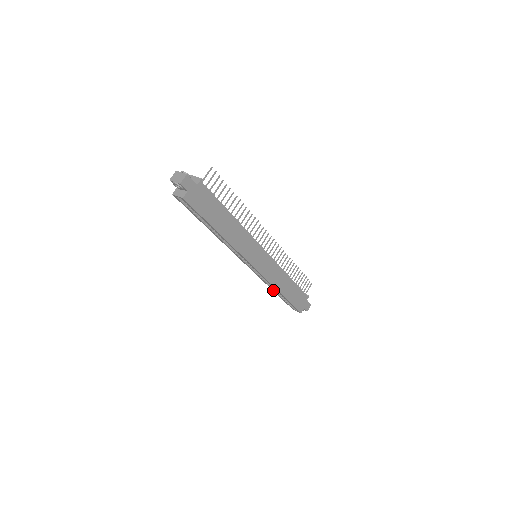
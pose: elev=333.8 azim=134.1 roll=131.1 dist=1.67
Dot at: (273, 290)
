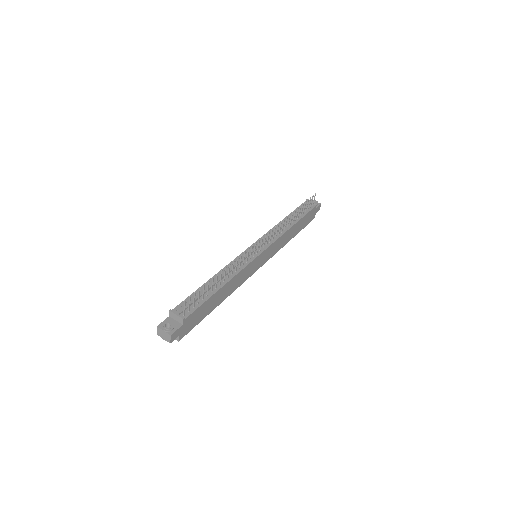
Dot at: occluded
